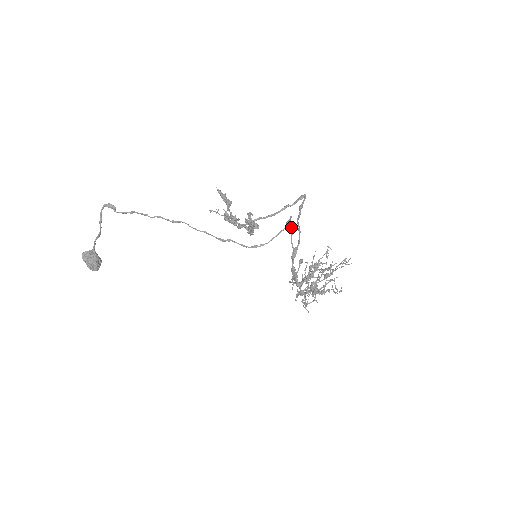
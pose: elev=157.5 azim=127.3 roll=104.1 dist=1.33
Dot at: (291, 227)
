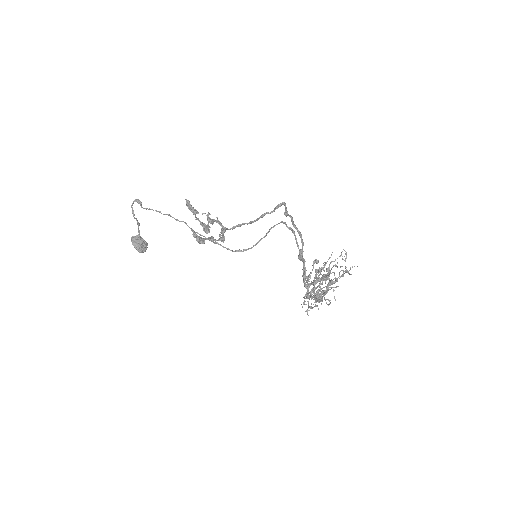
Dot at: (291, 230)
